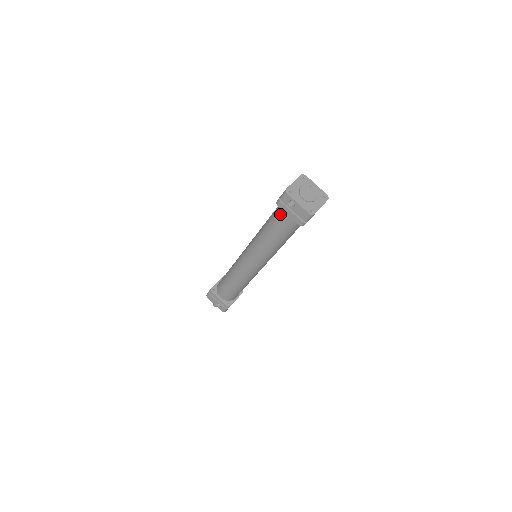
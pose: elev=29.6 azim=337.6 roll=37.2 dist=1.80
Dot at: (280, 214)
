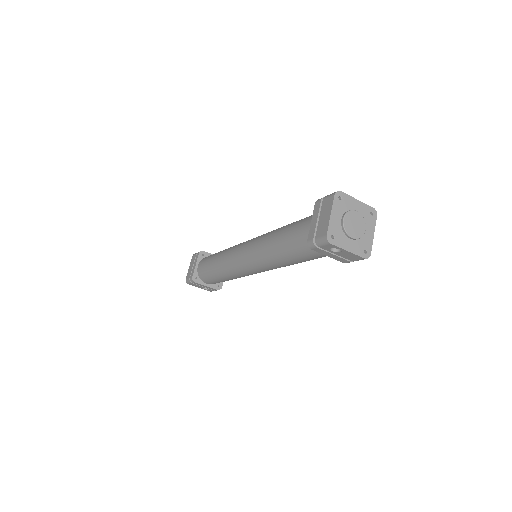
Dot at: (310, 249)
